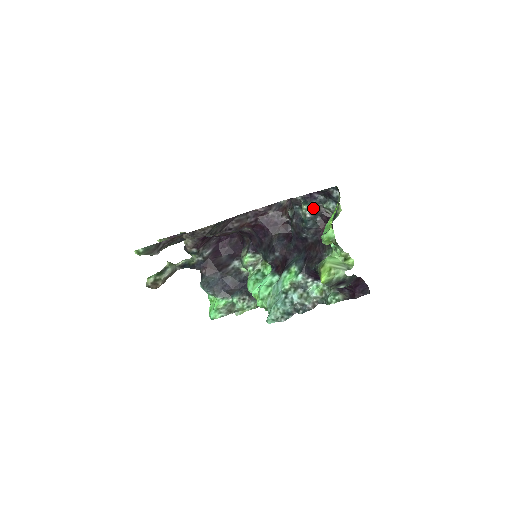
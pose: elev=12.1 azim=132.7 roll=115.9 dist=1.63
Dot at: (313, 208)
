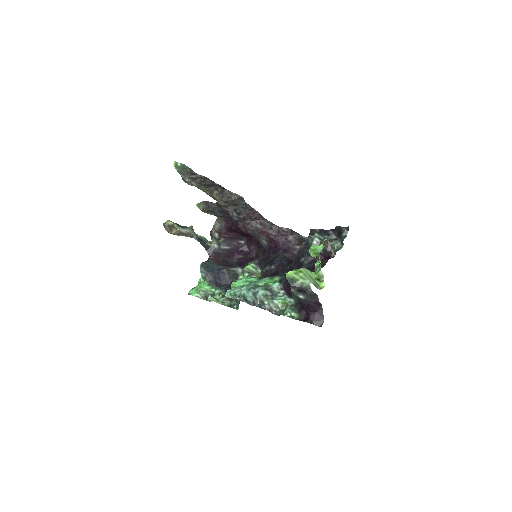
Dot at: (322, 240)
